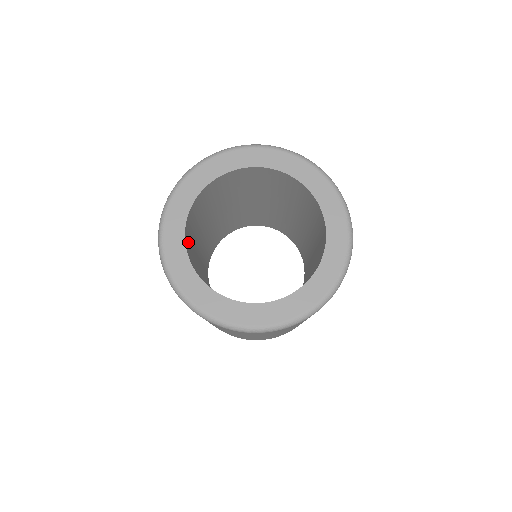
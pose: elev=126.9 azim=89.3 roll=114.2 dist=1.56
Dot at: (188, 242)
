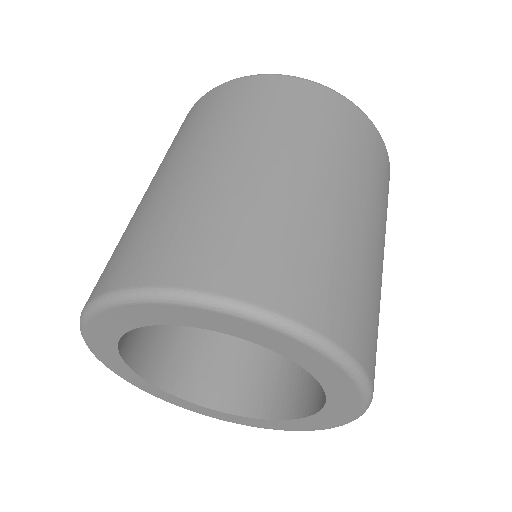
Dot at: occluded
